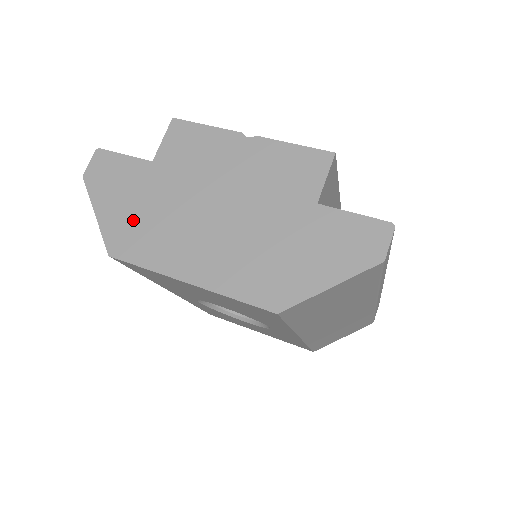
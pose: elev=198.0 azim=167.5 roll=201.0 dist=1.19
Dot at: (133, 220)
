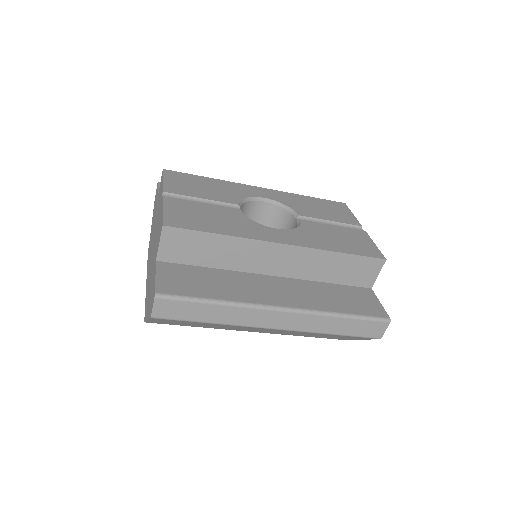
Dot at: (151, 236)
